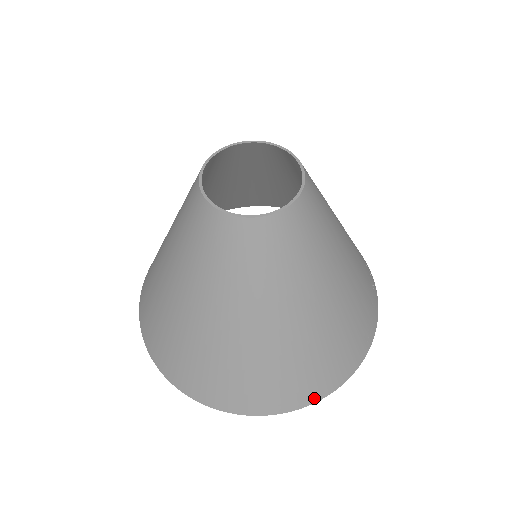
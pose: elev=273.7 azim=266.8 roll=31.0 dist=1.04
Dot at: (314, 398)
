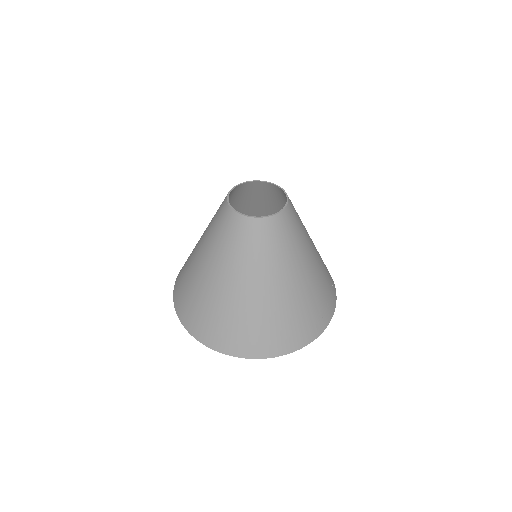
Dot at: (272, 354)
